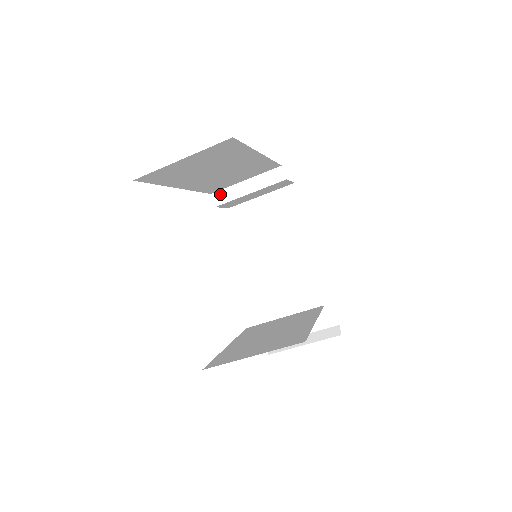
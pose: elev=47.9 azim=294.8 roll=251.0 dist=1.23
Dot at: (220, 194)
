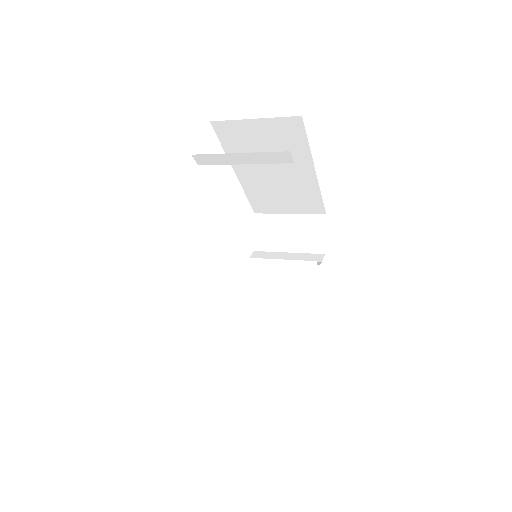
Dot at: (204, 157)
